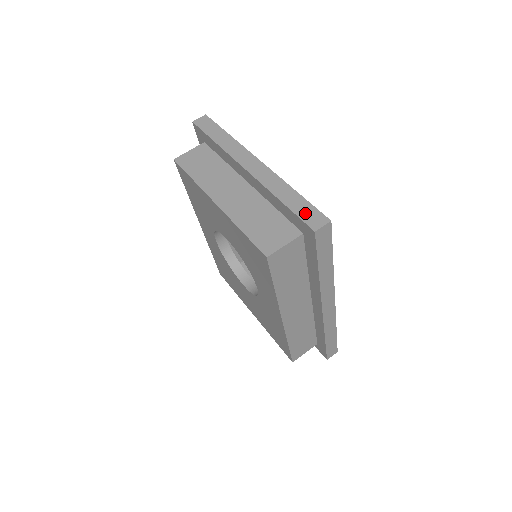
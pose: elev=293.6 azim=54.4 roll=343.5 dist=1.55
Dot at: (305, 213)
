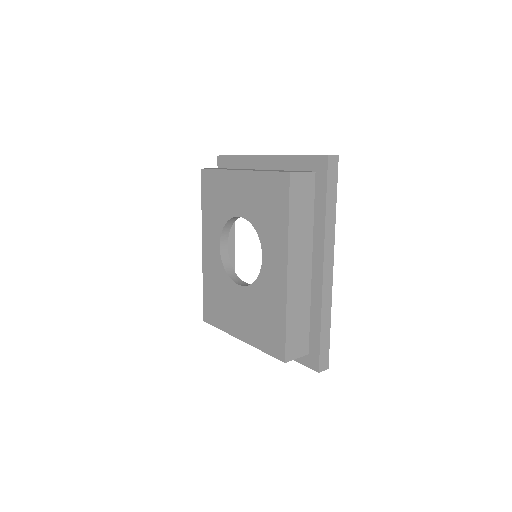
Dot at: occluded
